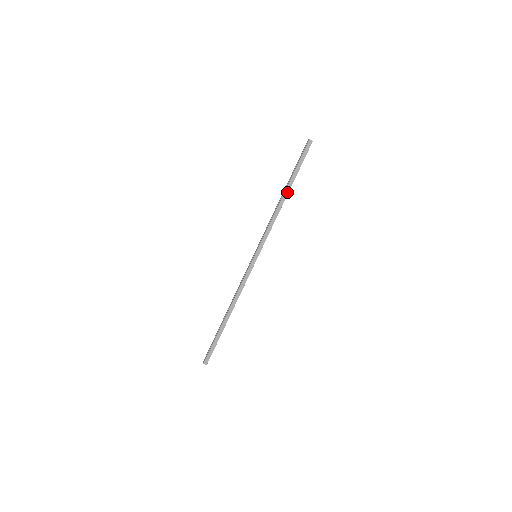
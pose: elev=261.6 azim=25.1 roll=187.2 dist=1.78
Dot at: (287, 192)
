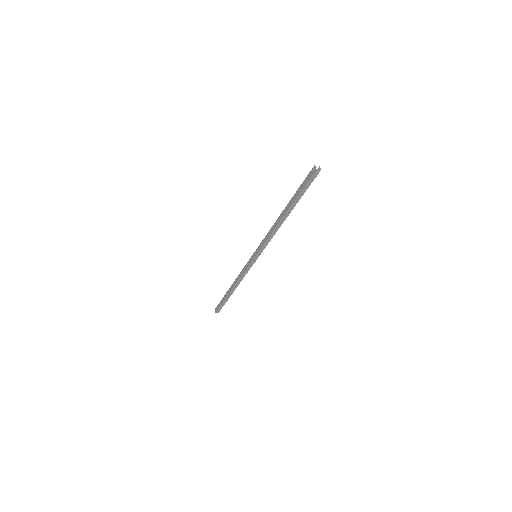
Dot at: (288, 214)
